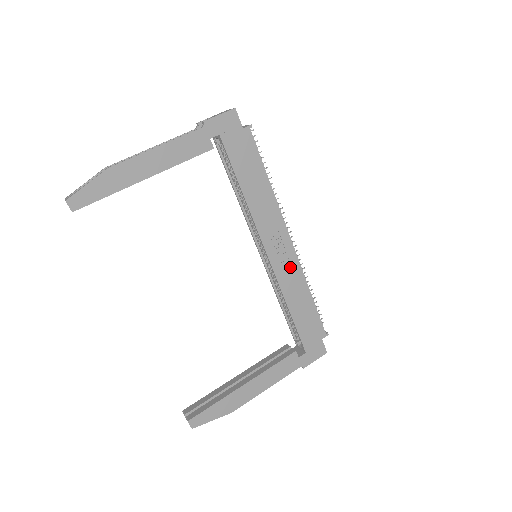
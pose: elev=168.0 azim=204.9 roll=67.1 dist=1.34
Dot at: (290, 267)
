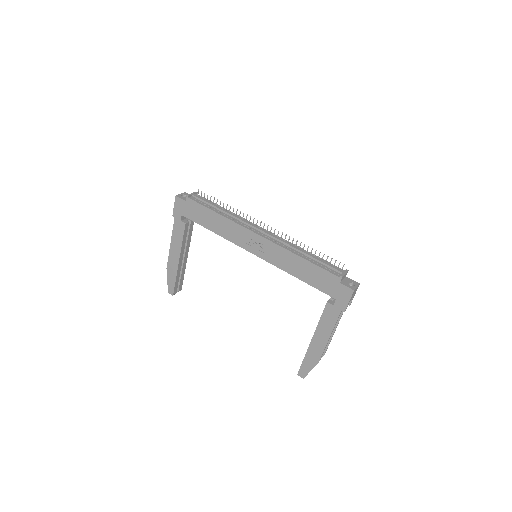
Dot at: (272, 251)
